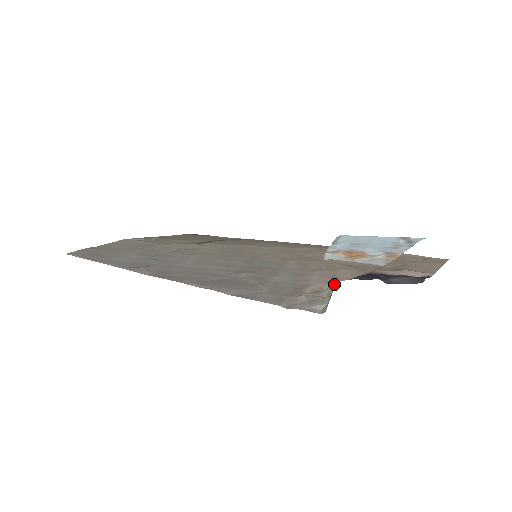
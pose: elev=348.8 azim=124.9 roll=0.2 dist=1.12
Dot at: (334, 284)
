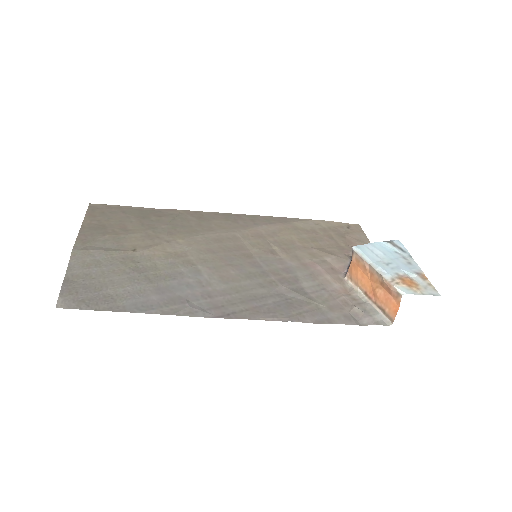
Dot at: (347, 282)
